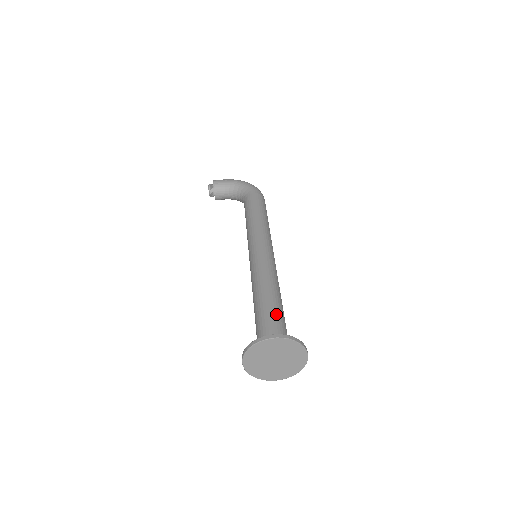
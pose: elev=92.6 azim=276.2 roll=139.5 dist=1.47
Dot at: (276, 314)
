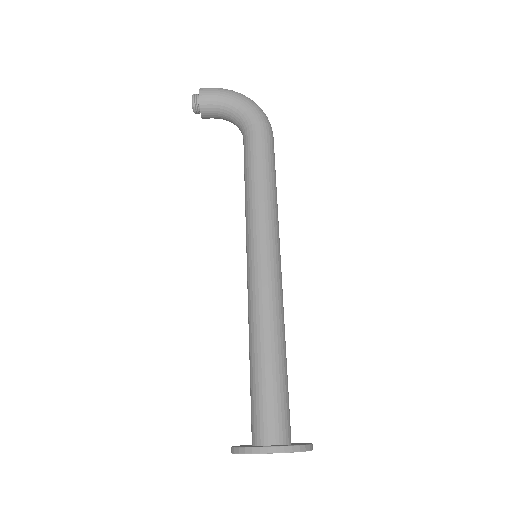
Dot at: (278, 387)
